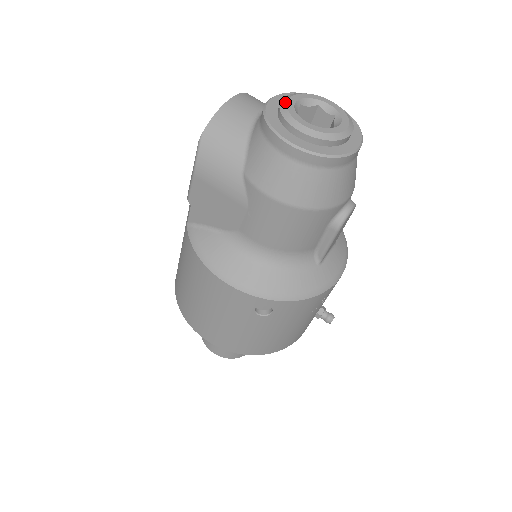
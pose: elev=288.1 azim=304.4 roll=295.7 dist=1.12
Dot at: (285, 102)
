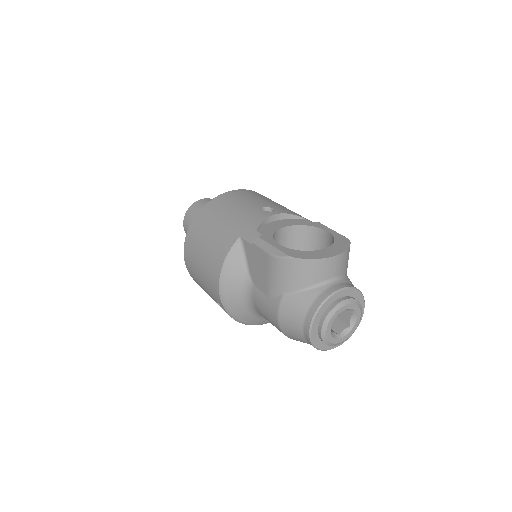
Dot at: (339, 307)
